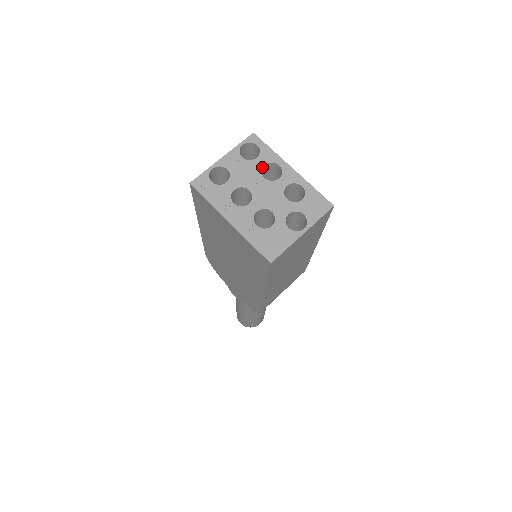
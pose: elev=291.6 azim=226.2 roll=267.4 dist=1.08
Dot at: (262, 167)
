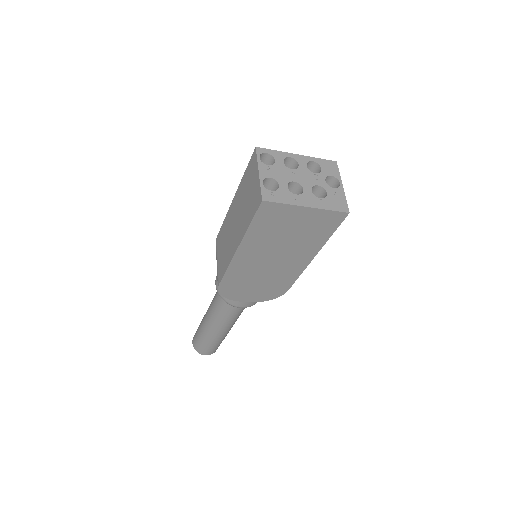
Dot at: (284, 164)
